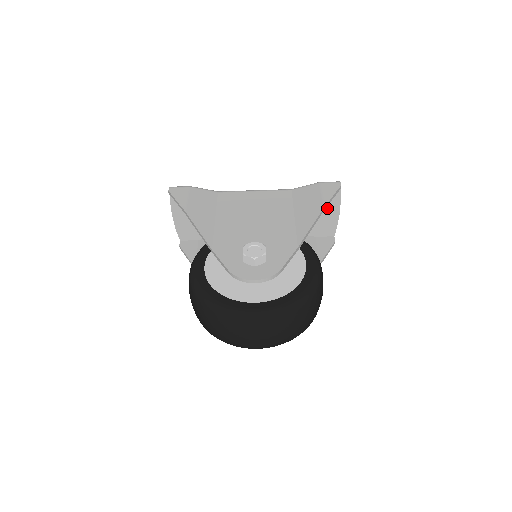
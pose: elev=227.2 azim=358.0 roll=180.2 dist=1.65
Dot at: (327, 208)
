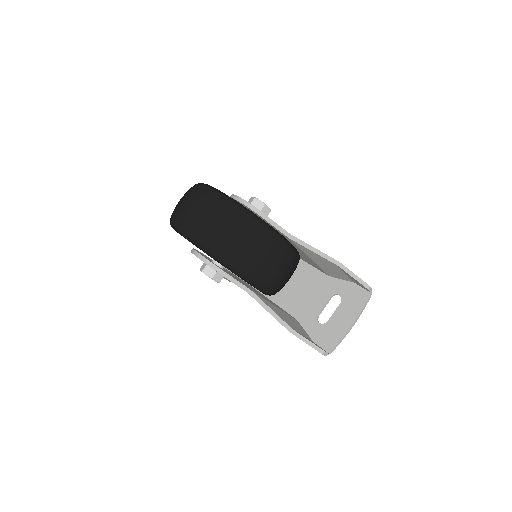
Dot at: (344, 314)
